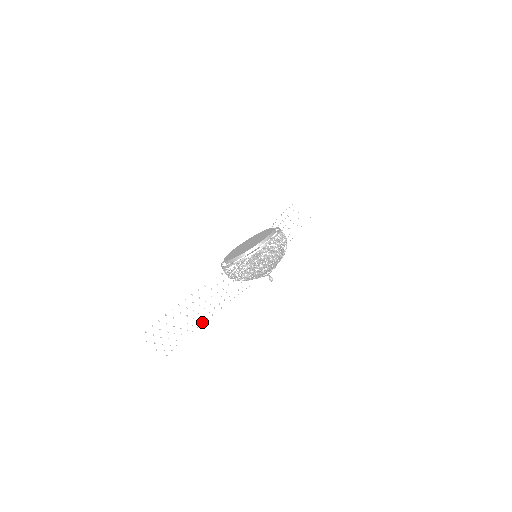
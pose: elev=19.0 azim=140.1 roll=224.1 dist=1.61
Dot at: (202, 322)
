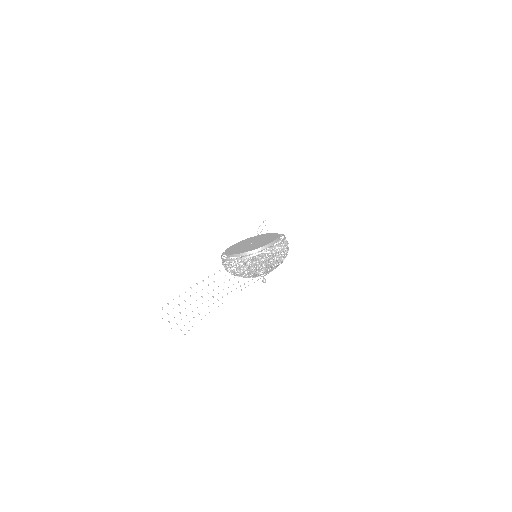
Dot at: occluded
